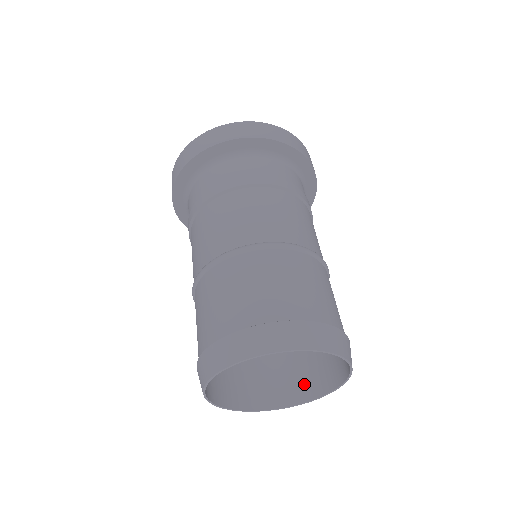
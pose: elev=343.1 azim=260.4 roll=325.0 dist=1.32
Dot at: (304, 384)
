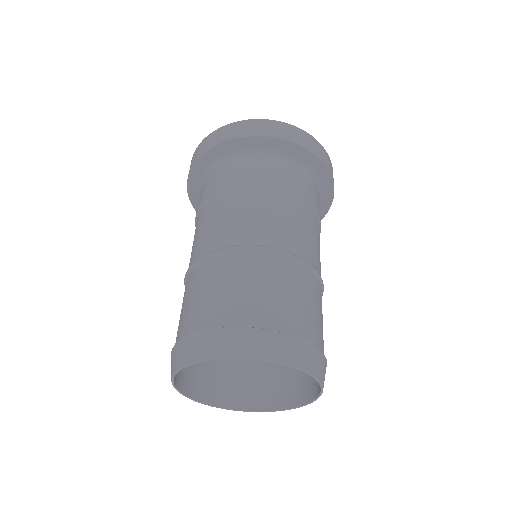
Dot at: (287, 391)
